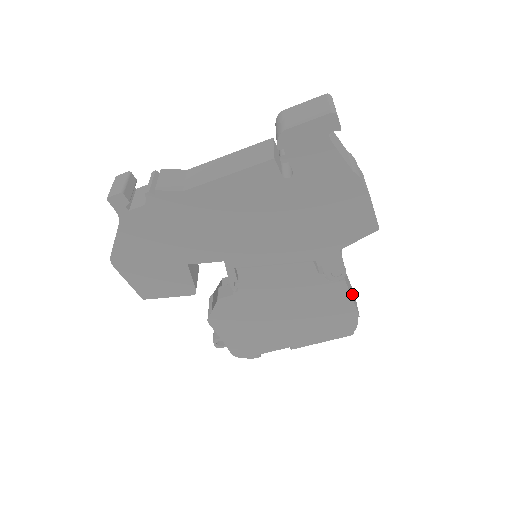
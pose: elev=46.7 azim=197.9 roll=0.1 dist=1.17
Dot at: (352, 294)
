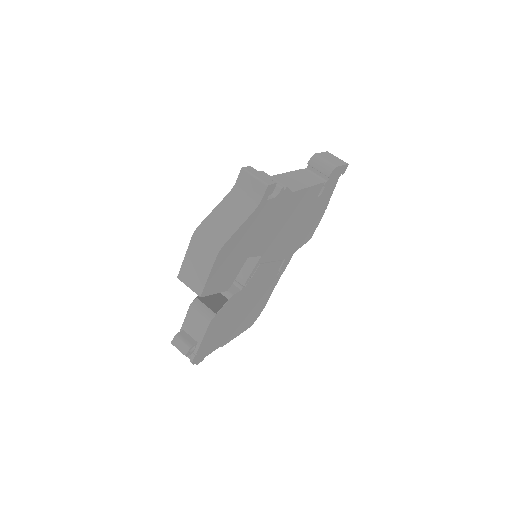
Dot at: occluded
